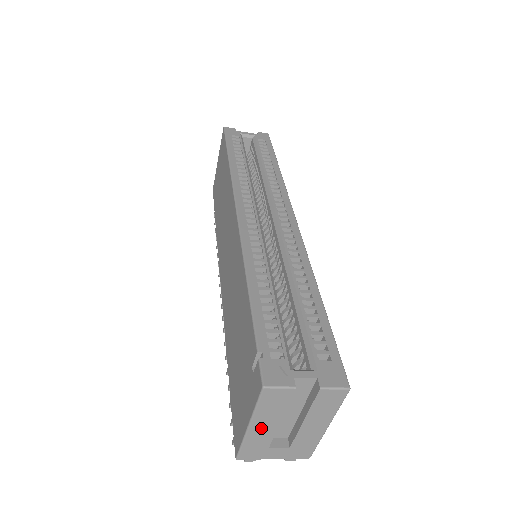
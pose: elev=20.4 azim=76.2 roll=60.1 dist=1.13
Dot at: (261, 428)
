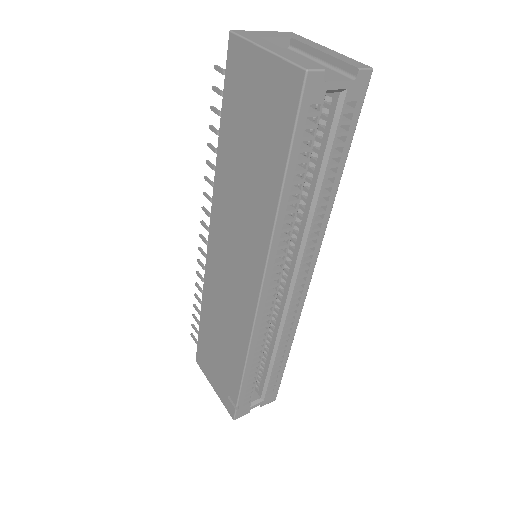
Dot at: occluded
